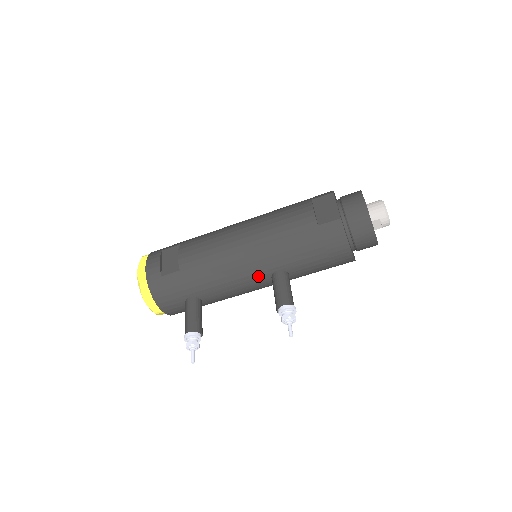
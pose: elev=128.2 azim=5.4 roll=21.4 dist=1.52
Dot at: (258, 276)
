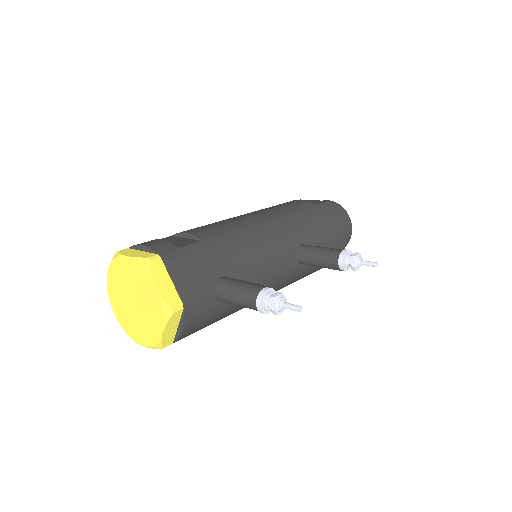
Dot at: (287, 250)
